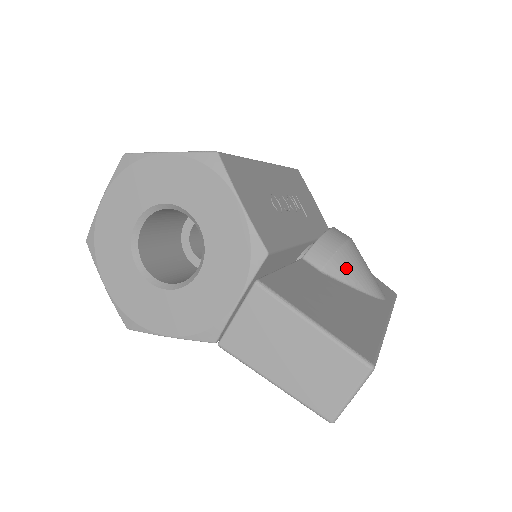
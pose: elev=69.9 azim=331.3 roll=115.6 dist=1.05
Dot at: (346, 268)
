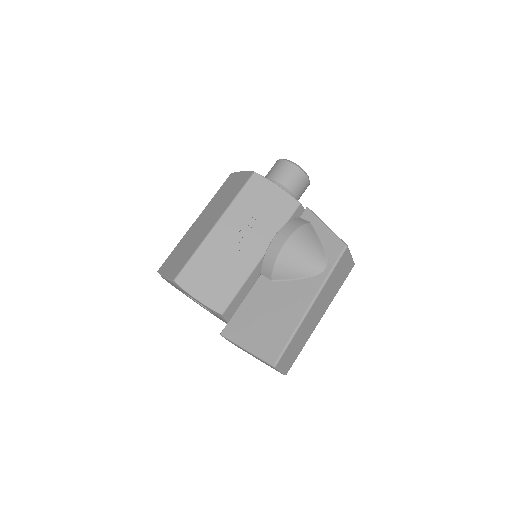
Dot at: (285, 271)
